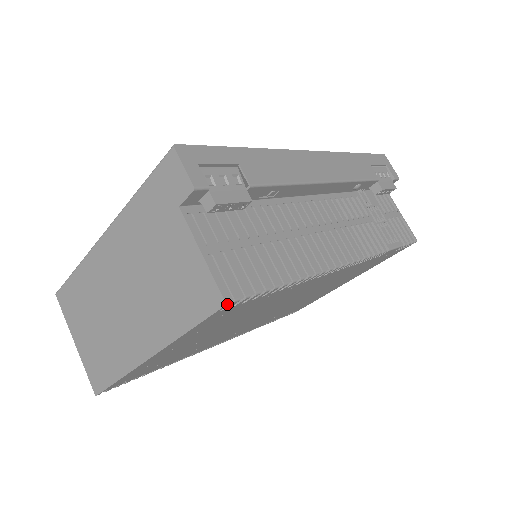
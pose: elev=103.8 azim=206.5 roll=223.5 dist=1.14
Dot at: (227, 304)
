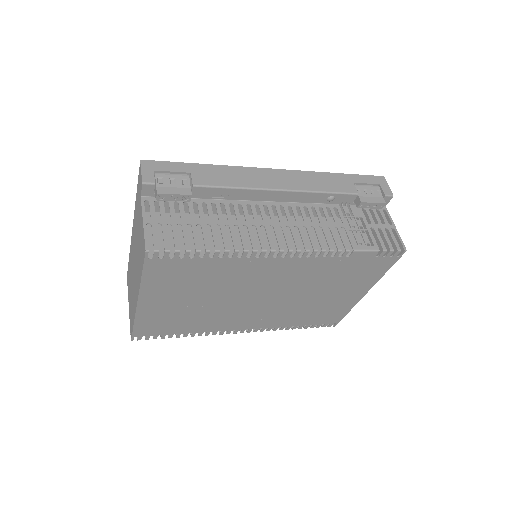
Dot at: (147, 251)
